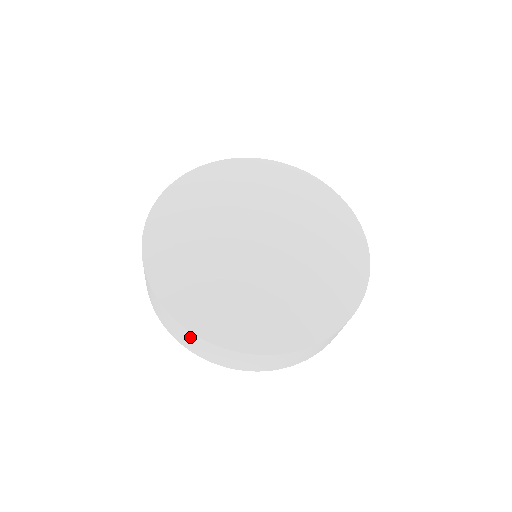
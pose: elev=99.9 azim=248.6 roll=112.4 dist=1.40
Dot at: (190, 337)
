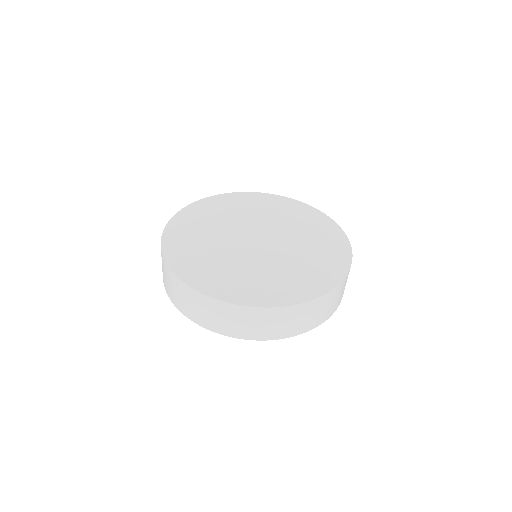
Dot at: (226, 311)
